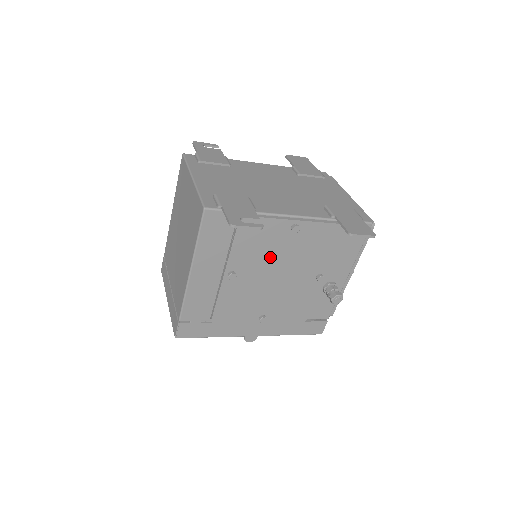
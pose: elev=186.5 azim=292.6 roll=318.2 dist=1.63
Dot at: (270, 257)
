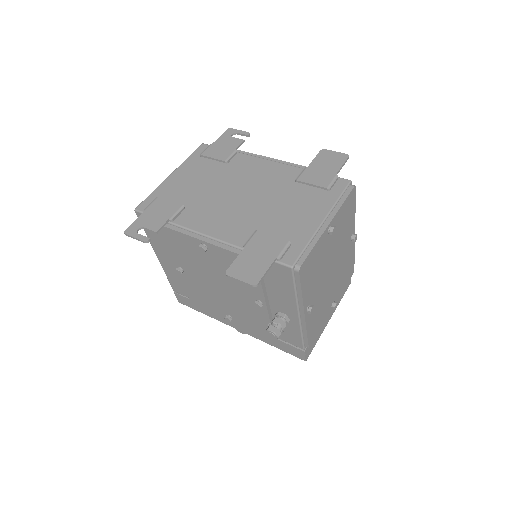
Dot at: (202, 266)
